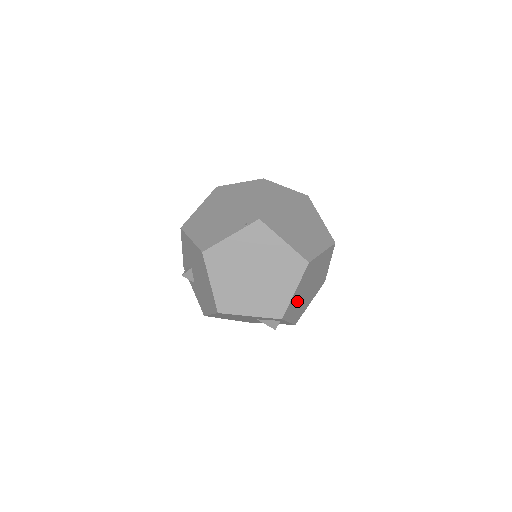
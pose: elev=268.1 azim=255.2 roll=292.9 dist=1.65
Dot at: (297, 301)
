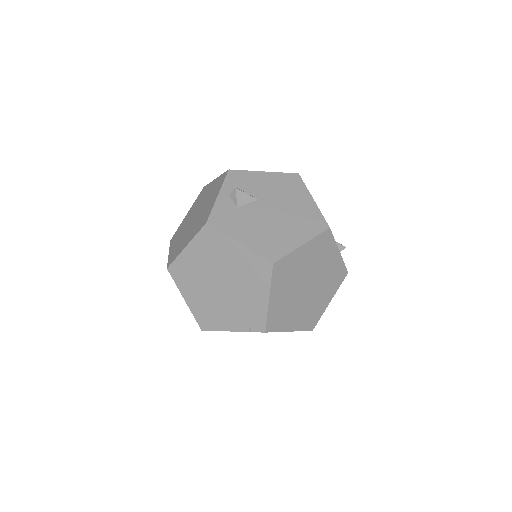
Dot at: occluded
